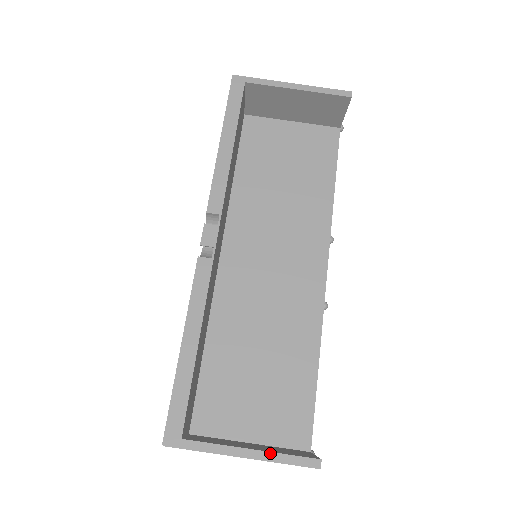
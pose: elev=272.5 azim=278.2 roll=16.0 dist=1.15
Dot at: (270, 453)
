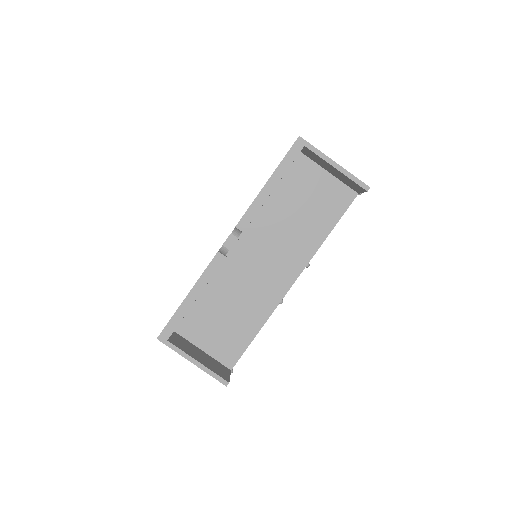
Dot at: (206, 368)
